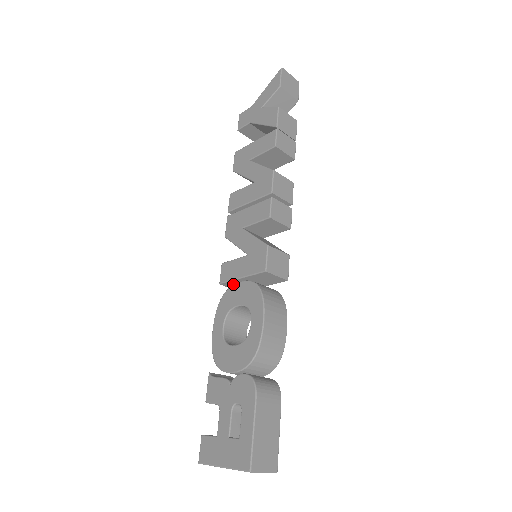
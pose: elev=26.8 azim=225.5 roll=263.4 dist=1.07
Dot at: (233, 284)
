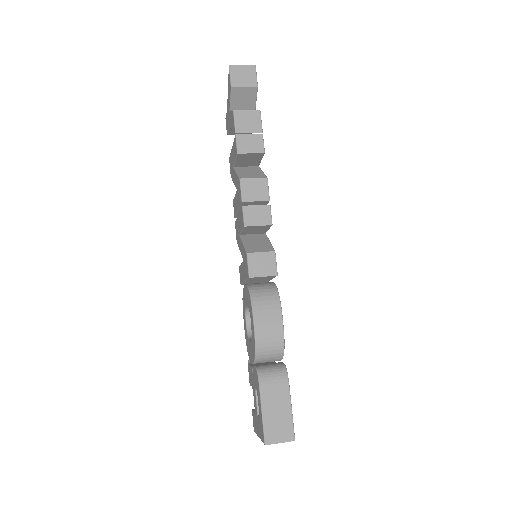
Dot at: (249, 283)
